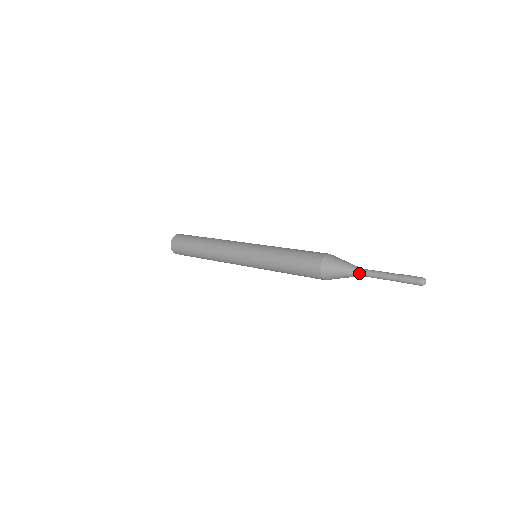
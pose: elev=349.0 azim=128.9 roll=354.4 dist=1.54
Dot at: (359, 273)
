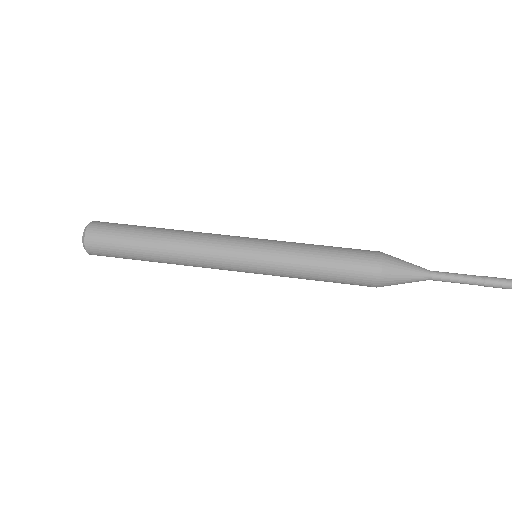
Dot at: (429, 279)
